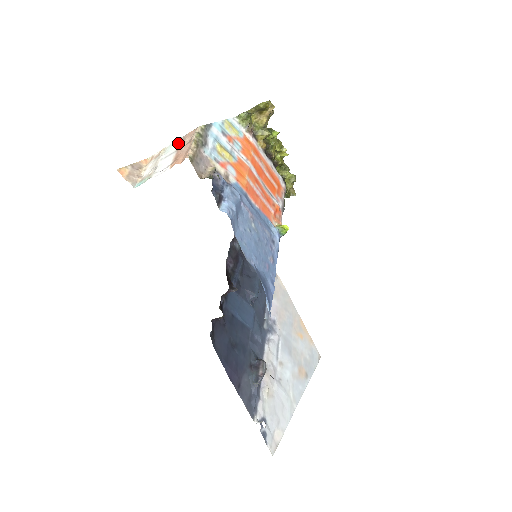
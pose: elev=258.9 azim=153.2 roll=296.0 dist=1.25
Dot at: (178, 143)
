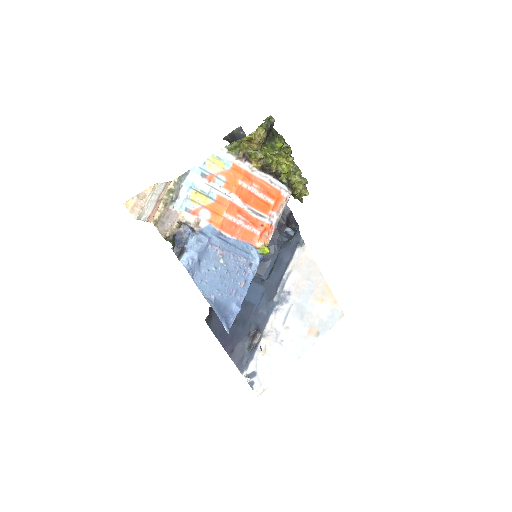
Dot at: (162, 189)
